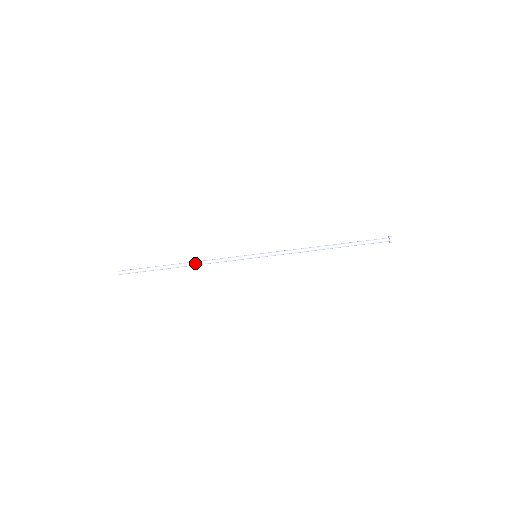
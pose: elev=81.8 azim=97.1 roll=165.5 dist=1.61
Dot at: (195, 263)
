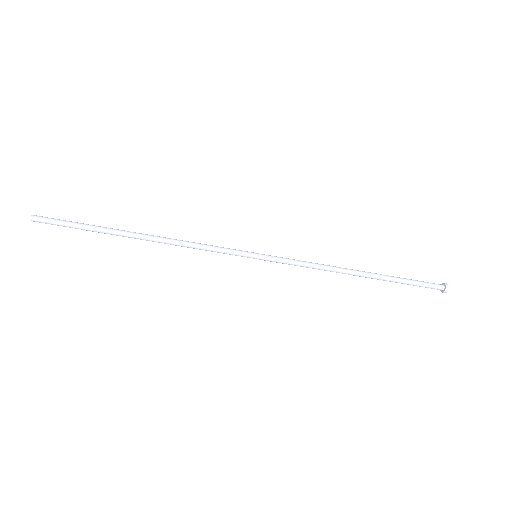
Dot at: (161, 239)
